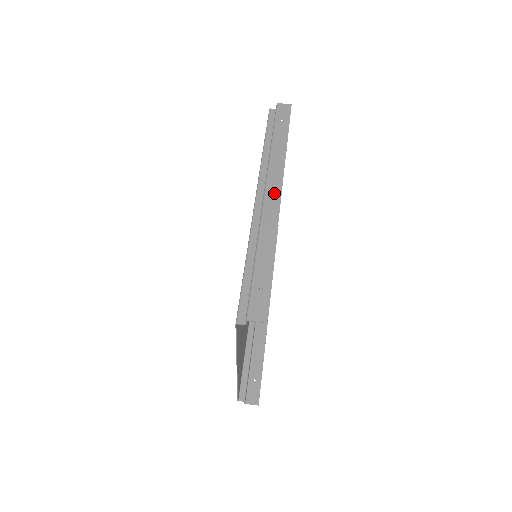
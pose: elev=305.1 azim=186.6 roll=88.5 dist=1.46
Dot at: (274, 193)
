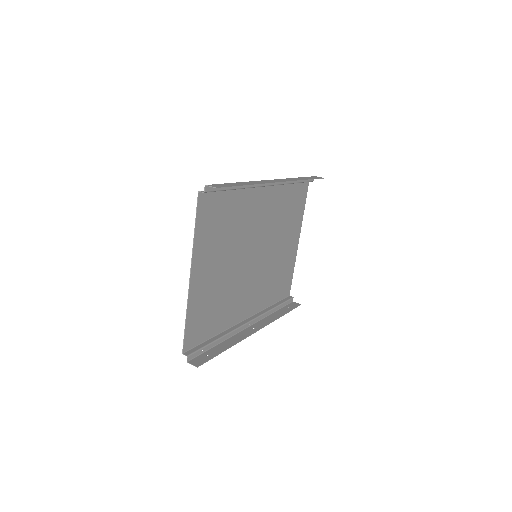
Dot at: (276, 181)
